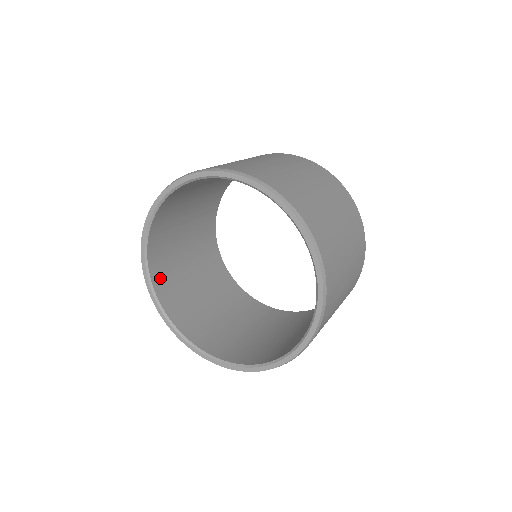
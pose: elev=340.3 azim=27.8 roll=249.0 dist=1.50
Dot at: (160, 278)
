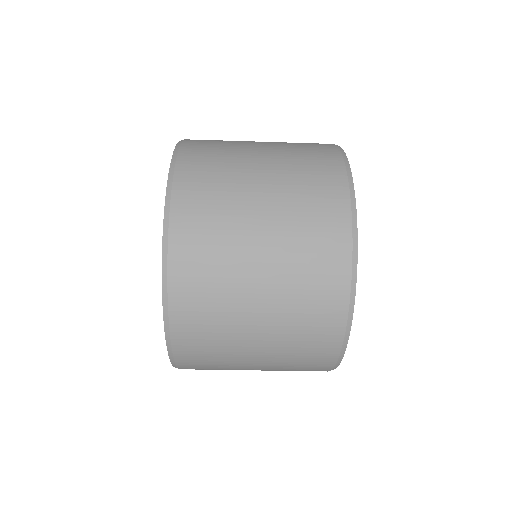
Dot at: occluded
